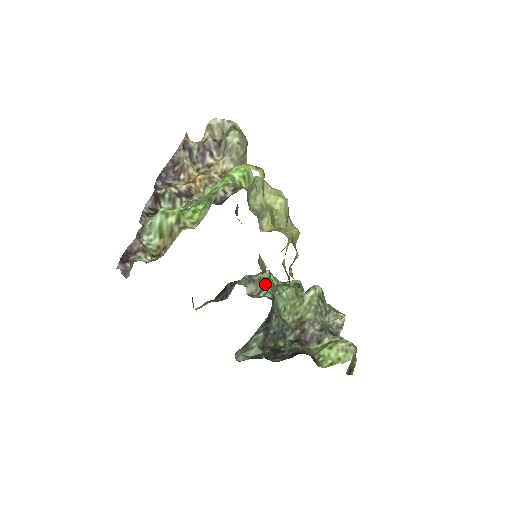
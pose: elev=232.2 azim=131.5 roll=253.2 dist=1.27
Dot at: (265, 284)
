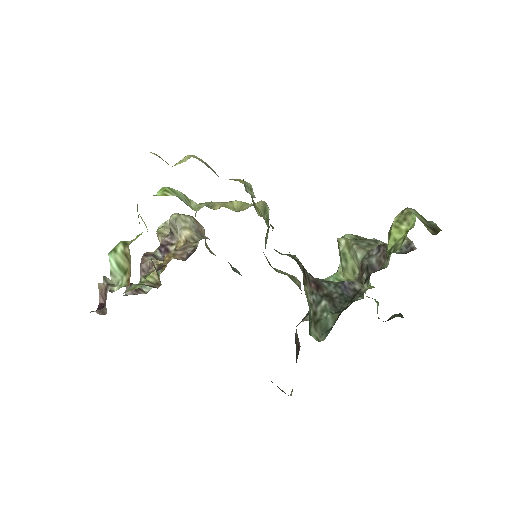
Dot at: occluded
